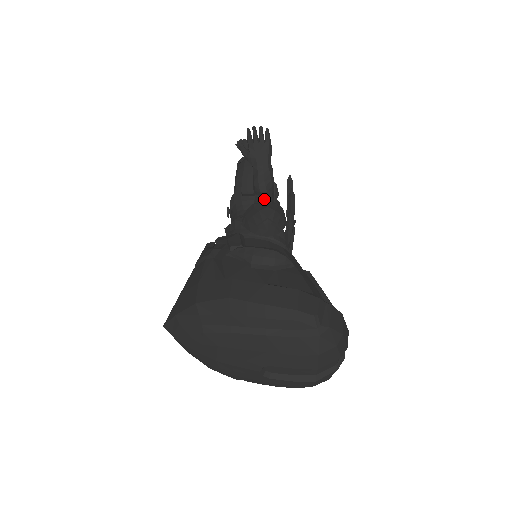
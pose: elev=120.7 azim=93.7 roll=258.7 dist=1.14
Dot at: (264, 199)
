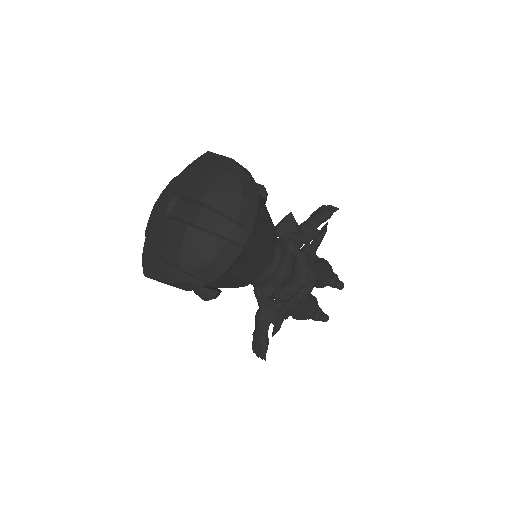
Dot at: occluded
